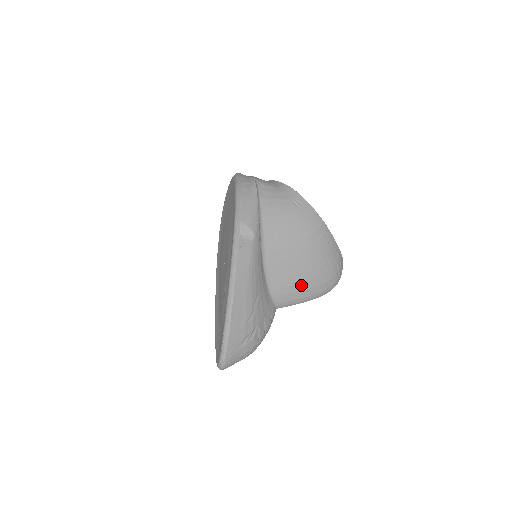
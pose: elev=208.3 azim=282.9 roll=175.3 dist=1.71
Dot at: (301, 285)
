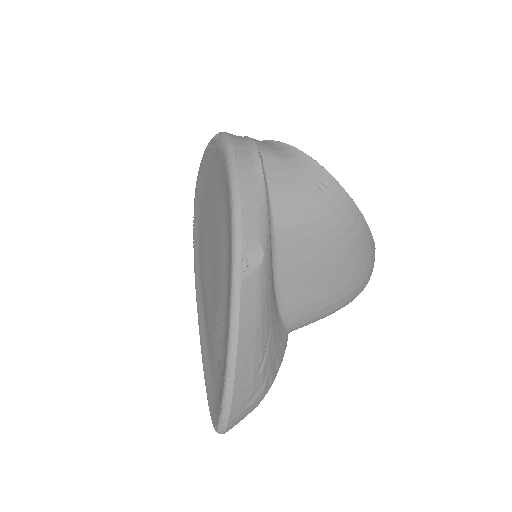
Dot at: (324, 301)
